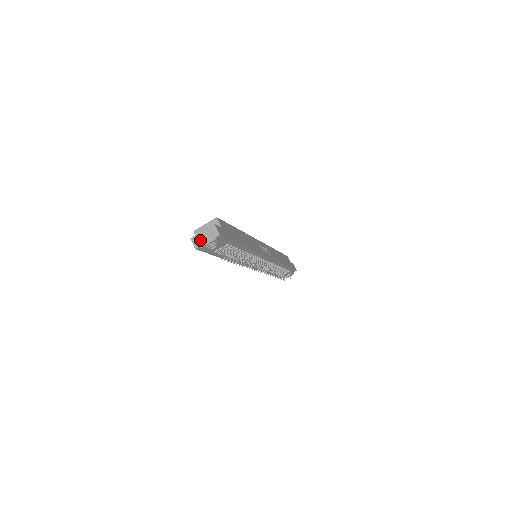
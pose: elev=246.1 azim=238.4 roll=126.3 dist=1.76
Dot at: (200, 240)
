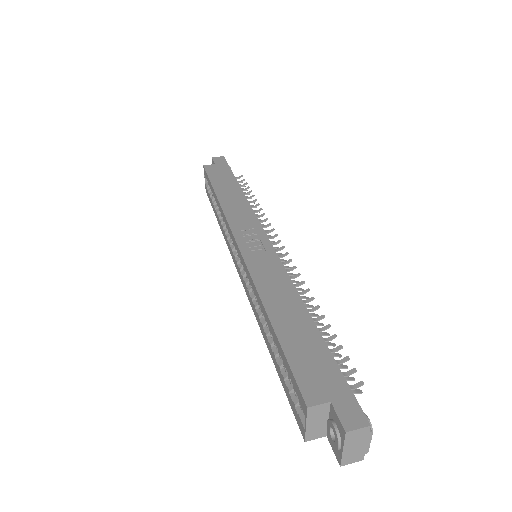
Dot at: (355, 454)
